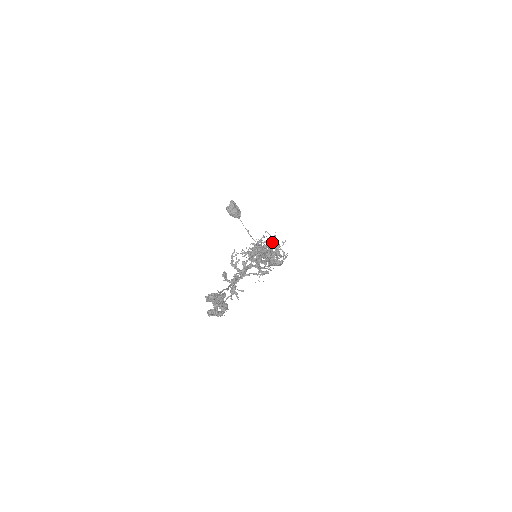
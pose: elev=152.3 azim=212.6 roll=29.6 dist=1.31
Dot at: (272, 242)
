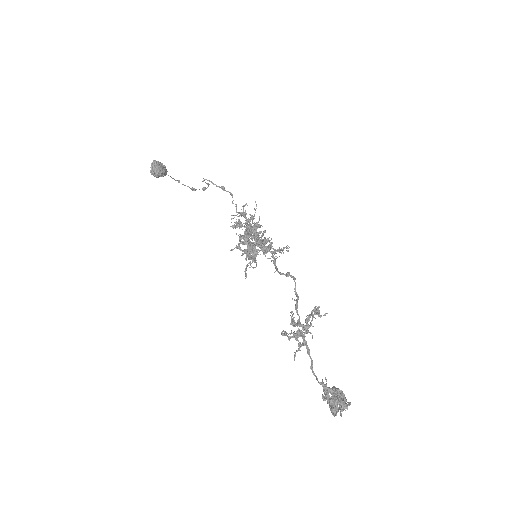
Dot at: occluded
